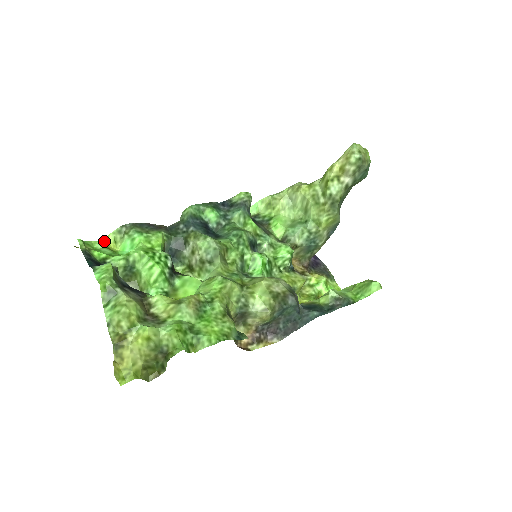
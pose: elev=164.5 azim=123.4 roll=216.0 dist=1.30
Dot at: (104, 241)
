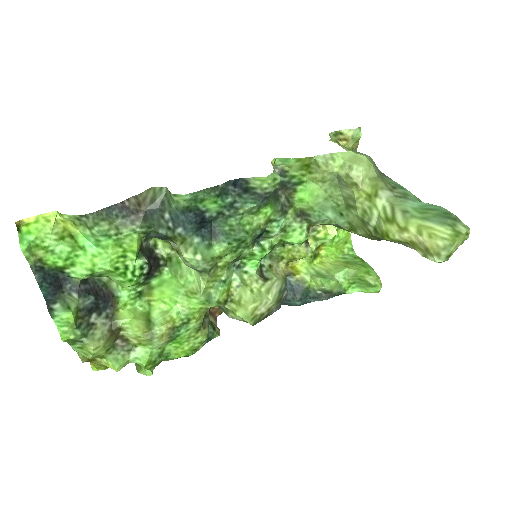
Dot at: (57, 212)
